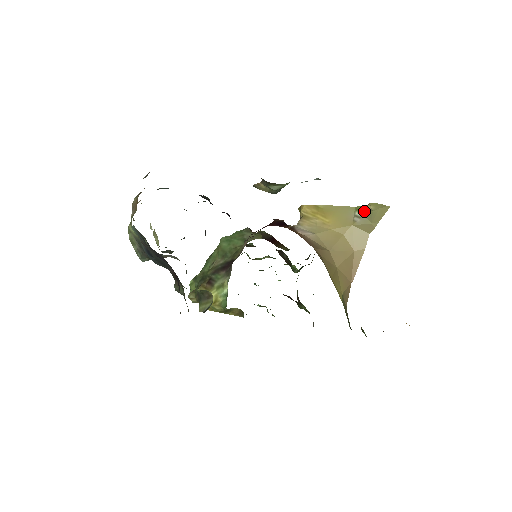
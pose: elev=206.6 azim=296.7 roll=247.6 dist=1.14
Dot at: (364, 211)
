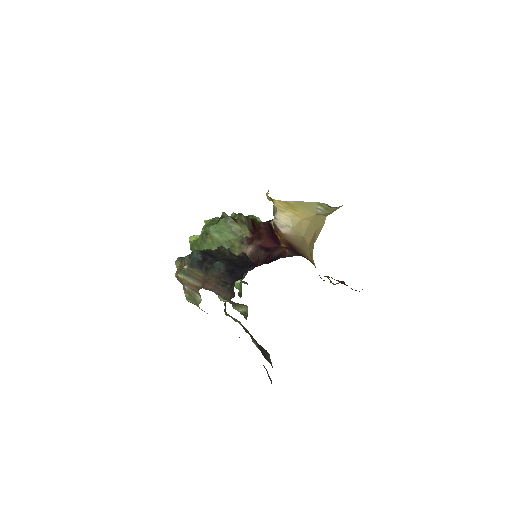
Dot at: (325, 207)
